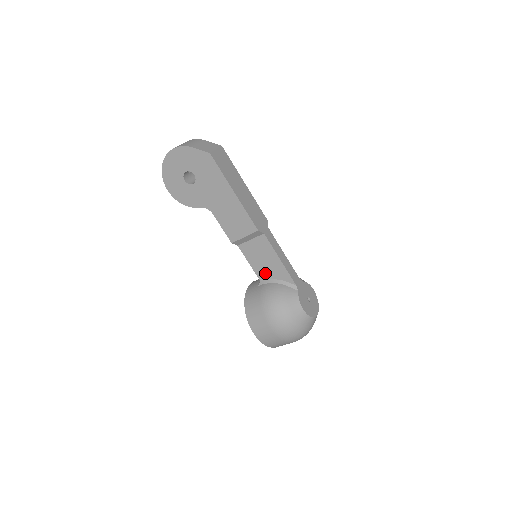
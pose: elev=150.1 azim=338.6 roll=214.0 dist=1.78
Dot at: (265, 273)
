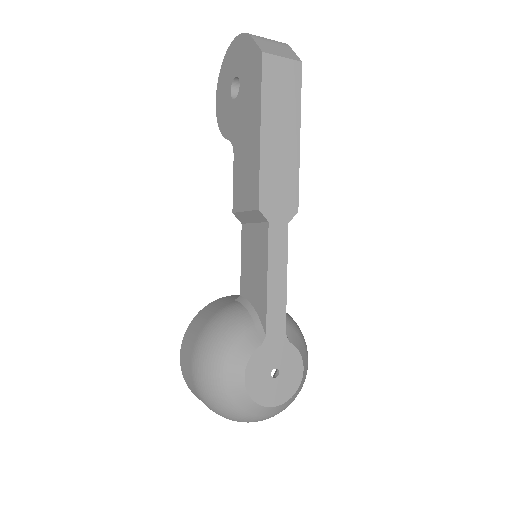
Dot at: (248, 287)
